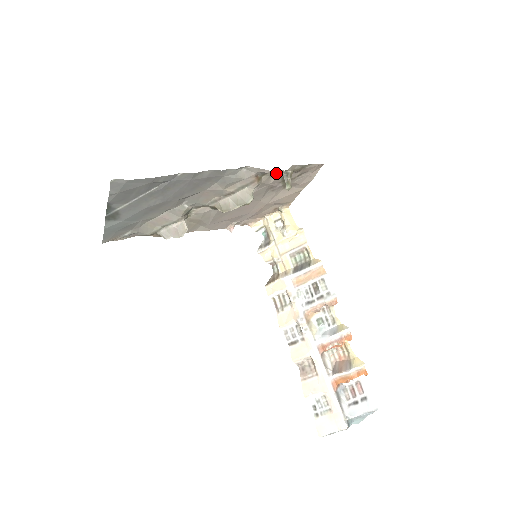
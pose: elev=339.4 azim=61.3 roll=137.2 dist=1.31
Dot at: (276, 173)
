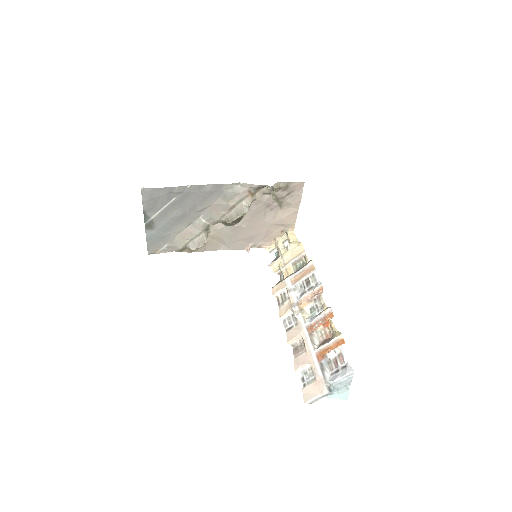
Dot at: (266, 190)
